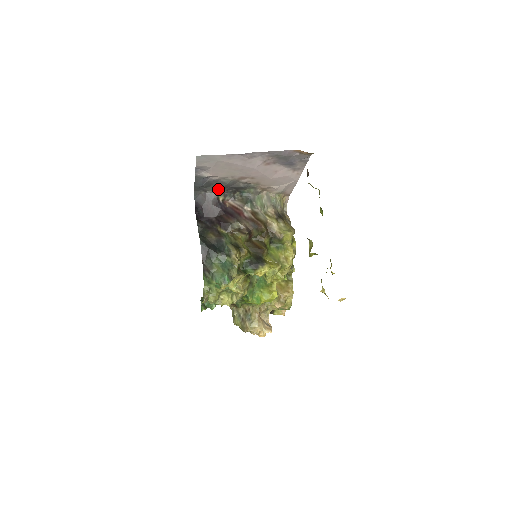
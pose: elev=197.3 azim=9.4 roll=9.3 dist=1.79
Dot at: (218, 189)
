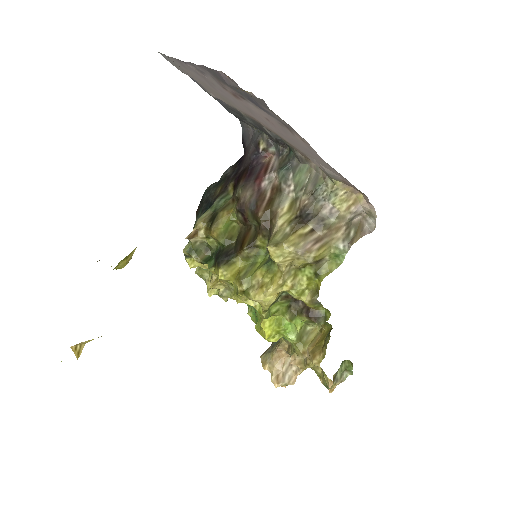
Dot at: occluded
